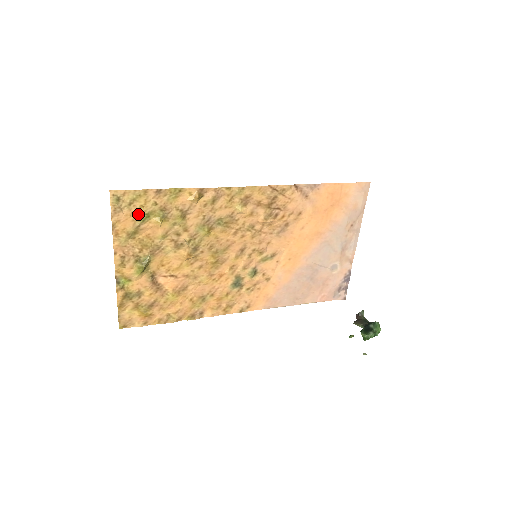
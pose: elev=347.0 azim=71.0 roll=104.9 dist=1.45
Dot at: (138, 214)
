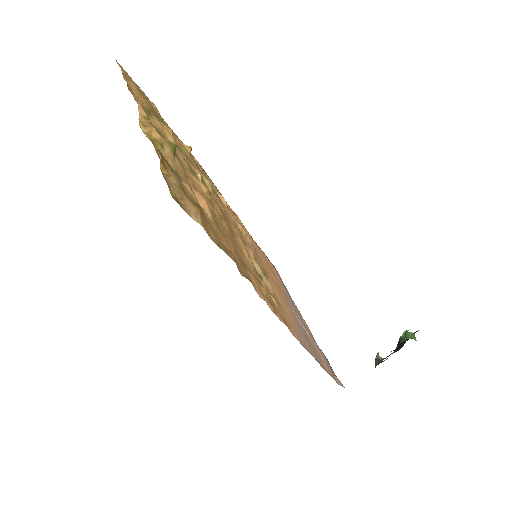
Dot at: (147, 103)
